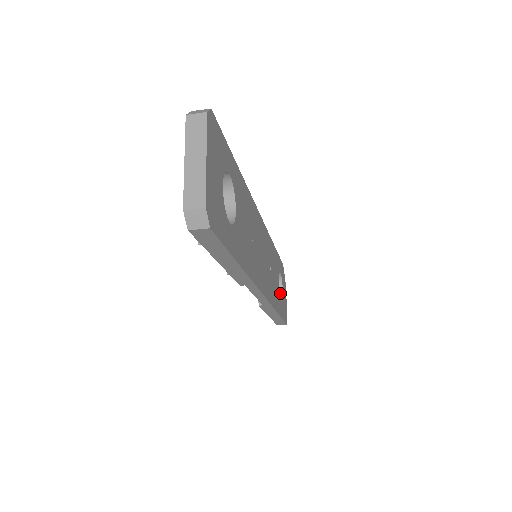
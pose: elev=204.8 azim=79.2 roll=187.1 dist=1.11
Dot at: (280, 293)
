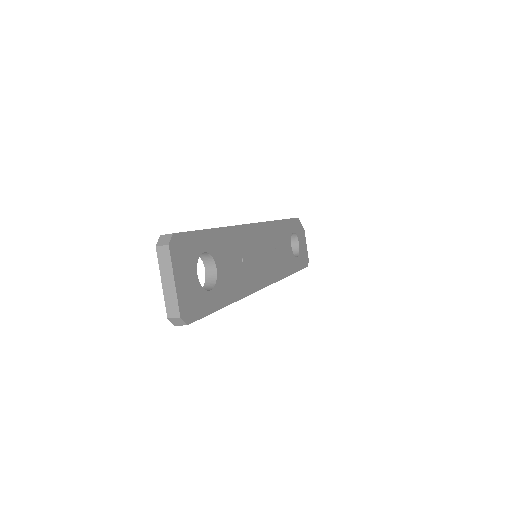
Dot at: (297, 246)
